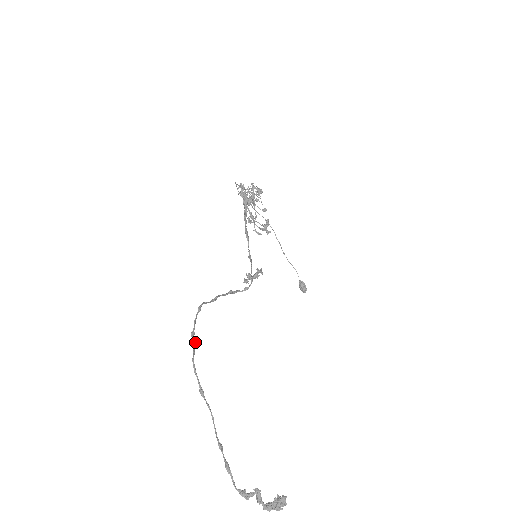
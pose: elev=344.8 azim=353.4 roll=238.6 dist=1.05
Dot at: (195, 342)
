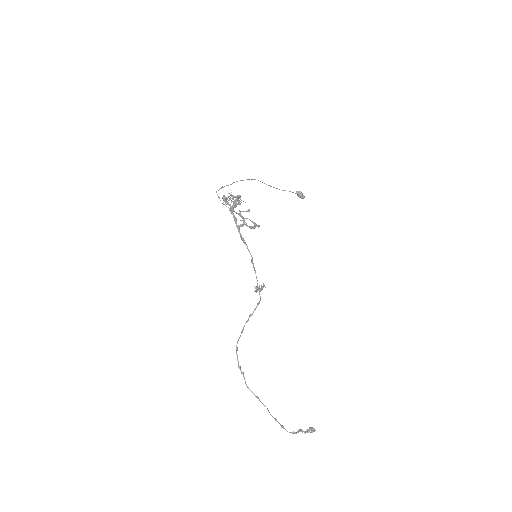
Dot at: (243, 372)
